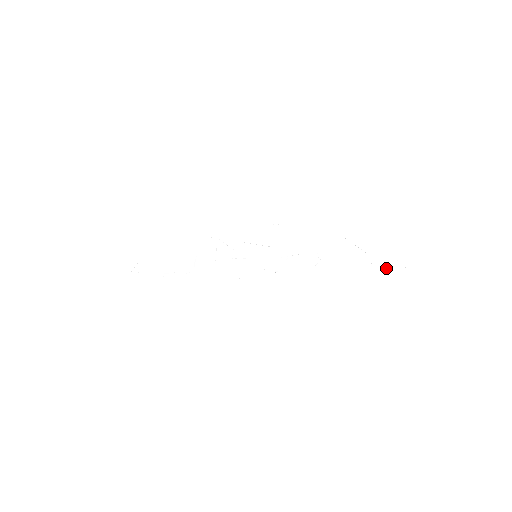
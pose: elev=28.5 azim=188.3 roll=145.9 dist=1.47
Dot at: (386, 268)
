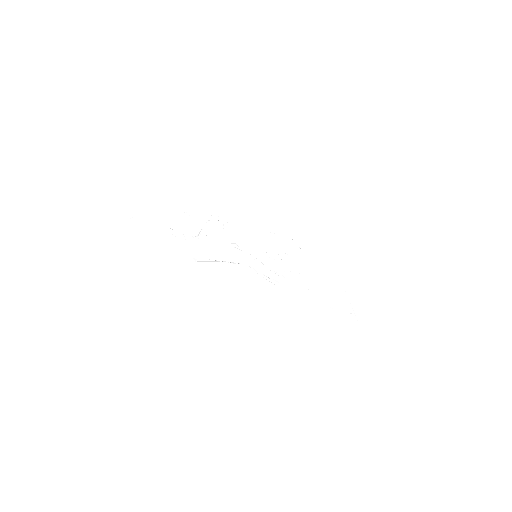
Dot at: (359, 323)
